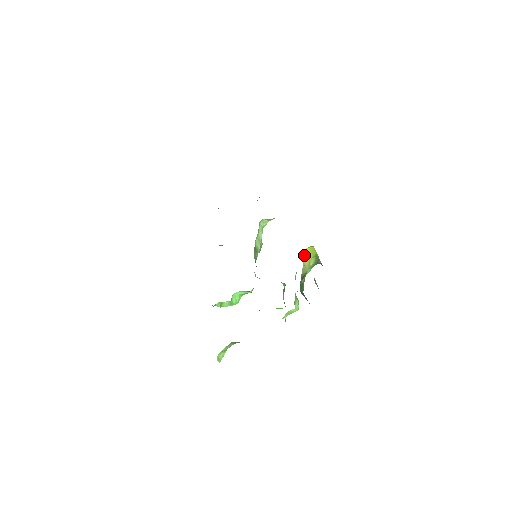
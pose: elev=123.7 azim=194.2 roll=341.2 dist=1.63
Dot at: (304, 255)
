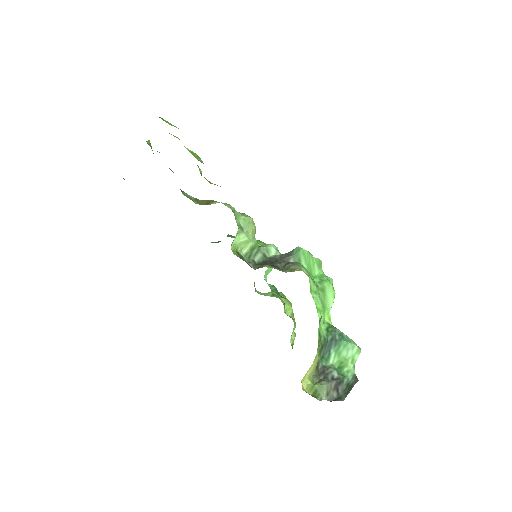
Dot at: (304, 378)
